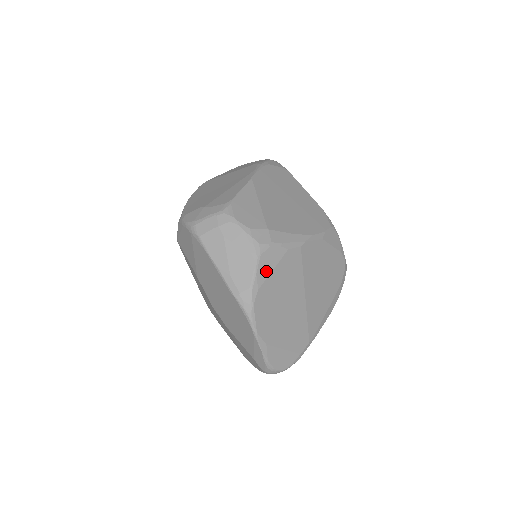
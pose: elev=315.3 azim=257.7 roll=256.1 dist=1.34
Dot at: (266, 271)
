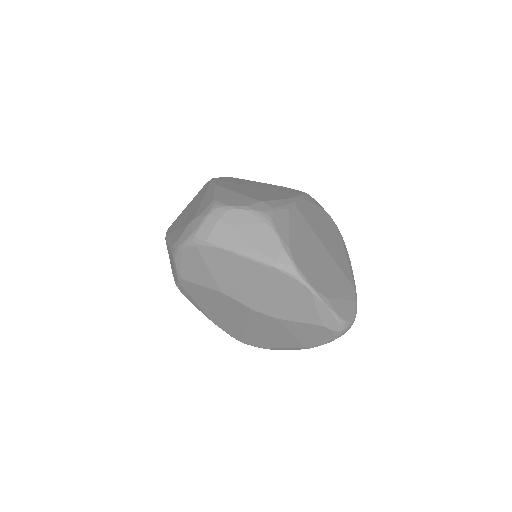
Dot at: (285, 232)
